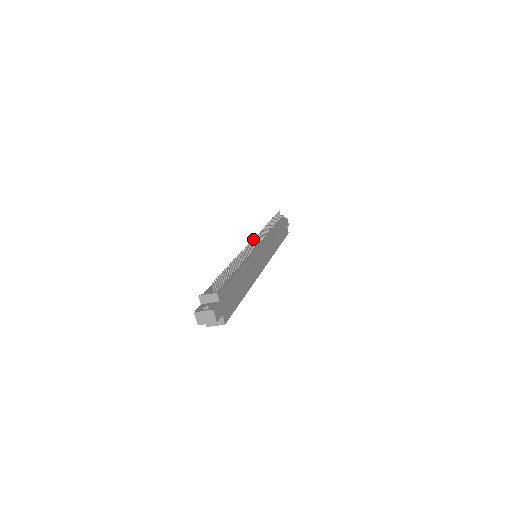
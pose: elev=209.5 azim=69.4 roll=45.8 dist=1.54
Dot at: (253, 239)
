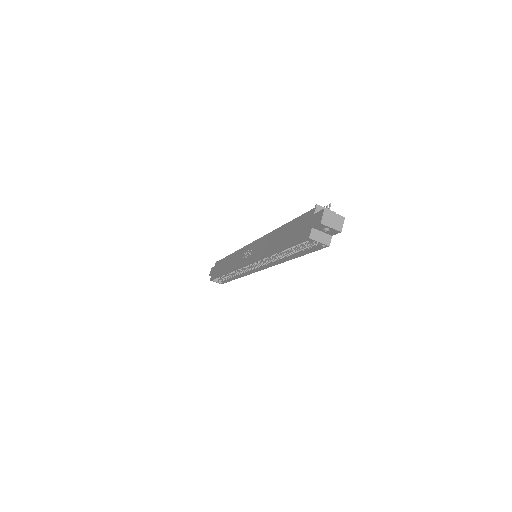
Dot at: occluded
